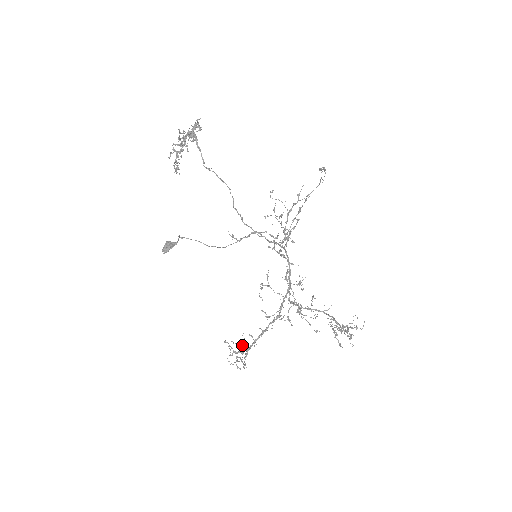
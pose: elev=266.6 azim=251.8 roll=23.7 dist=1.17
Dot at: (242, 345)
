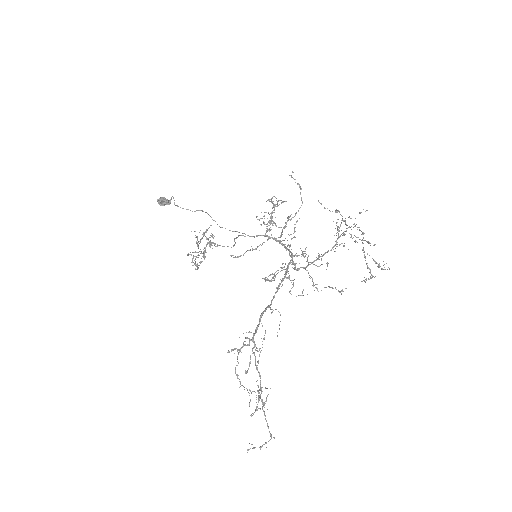
Dot at: occluded
